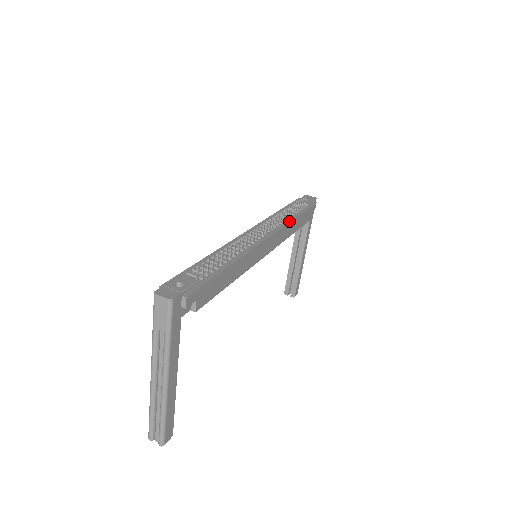
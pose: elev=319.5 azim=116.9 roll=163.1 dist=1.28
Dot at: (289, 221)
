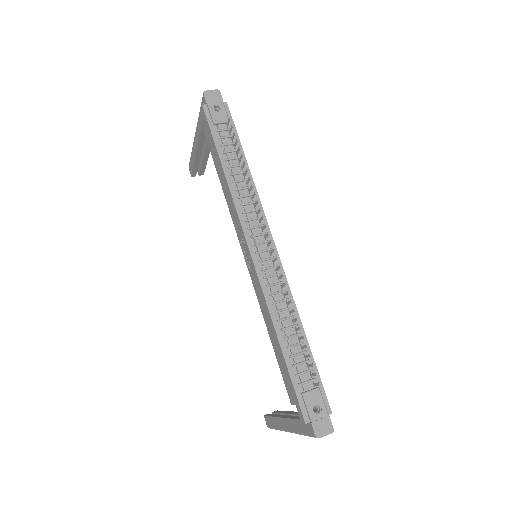
Dot at: (254, 188)
